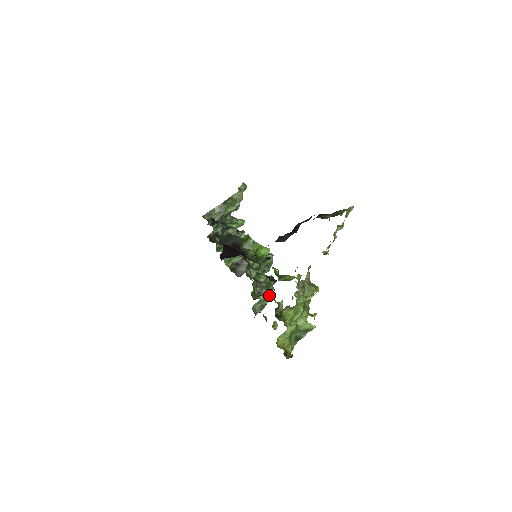
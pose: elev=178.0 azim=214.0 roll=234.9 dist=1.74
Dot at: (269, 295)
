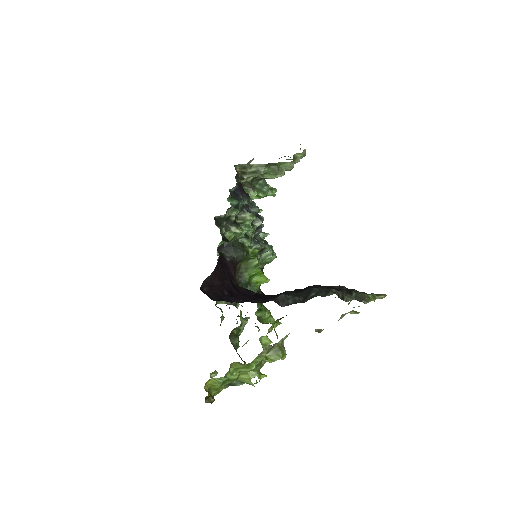
Dot at: occluded
